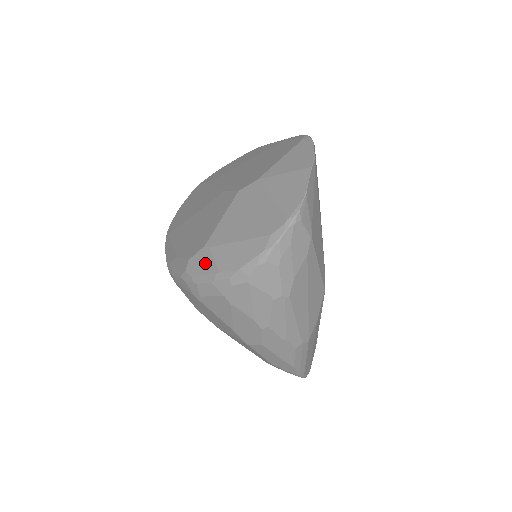
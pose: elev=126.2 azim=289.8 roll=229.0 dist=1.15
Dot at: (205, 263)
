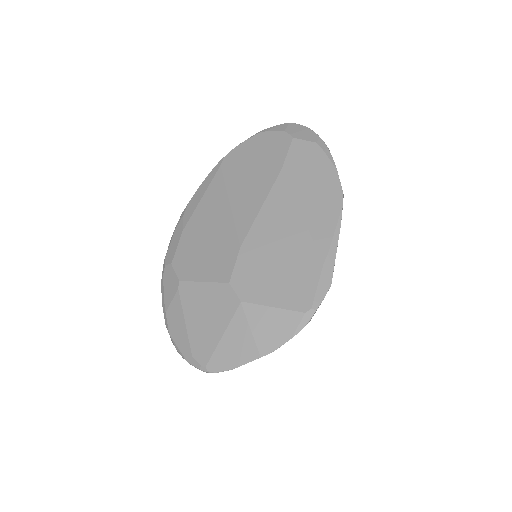
Dot at: (170, 290)
